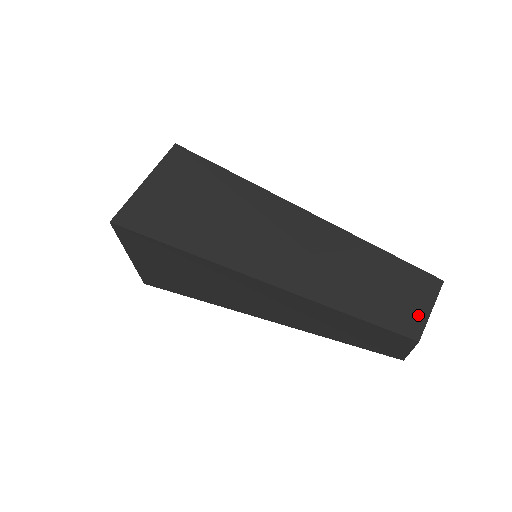
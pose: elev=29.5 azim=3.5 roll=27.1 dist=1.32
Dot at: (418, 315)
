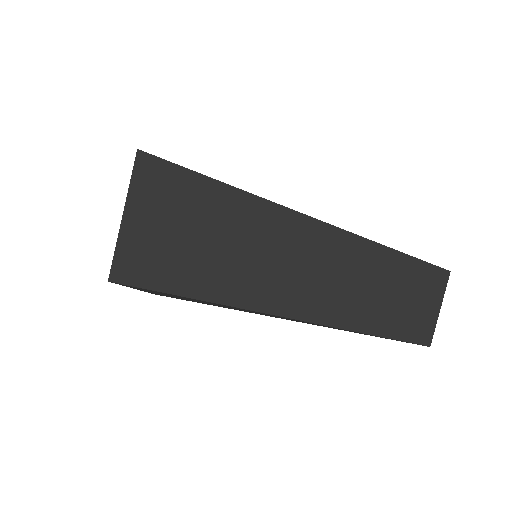
Dot at: occluded
